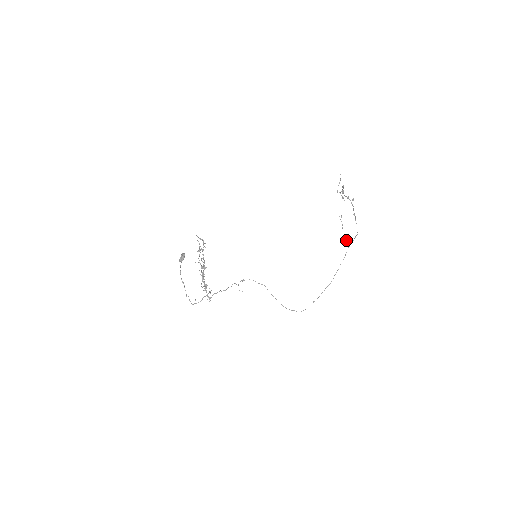
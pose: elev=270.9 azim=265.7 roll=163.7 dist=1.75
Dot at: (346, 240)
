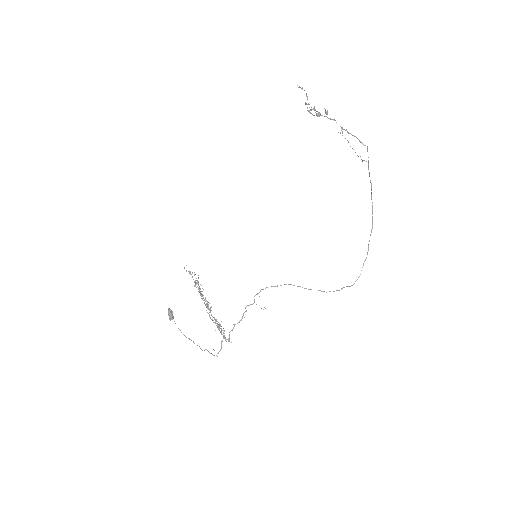
Dot at: occluded
